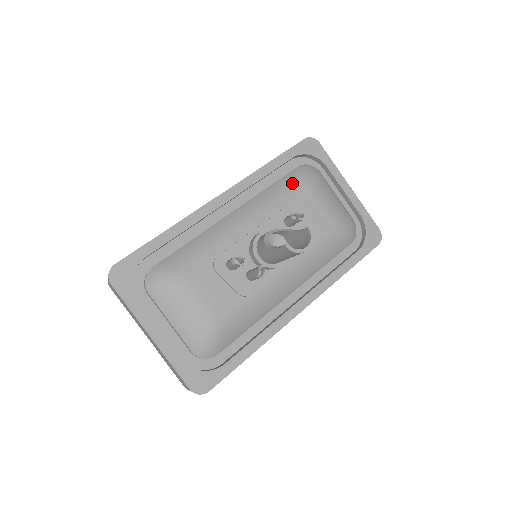
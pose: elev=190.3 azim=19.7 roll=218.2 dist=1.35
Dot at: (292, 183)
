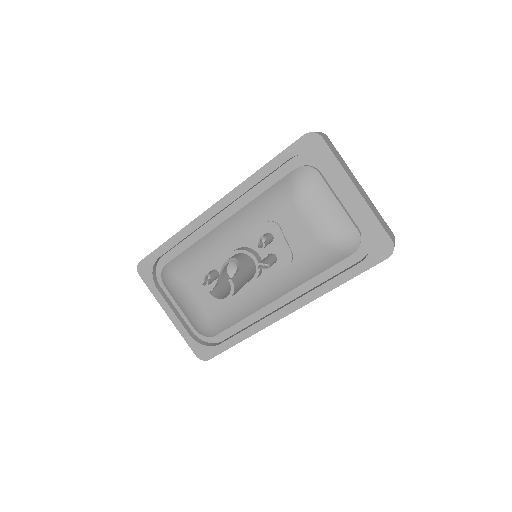
Dot at: (279, 194)
